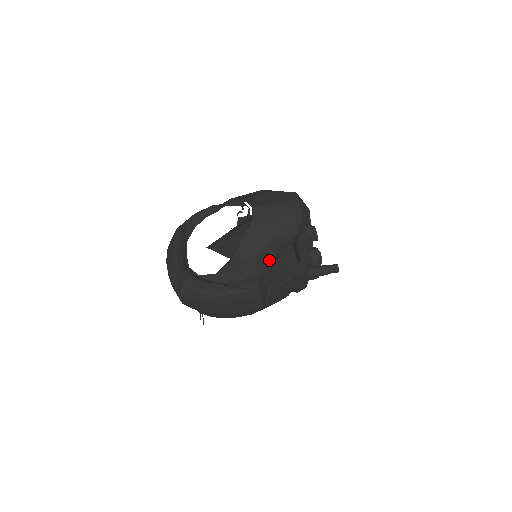
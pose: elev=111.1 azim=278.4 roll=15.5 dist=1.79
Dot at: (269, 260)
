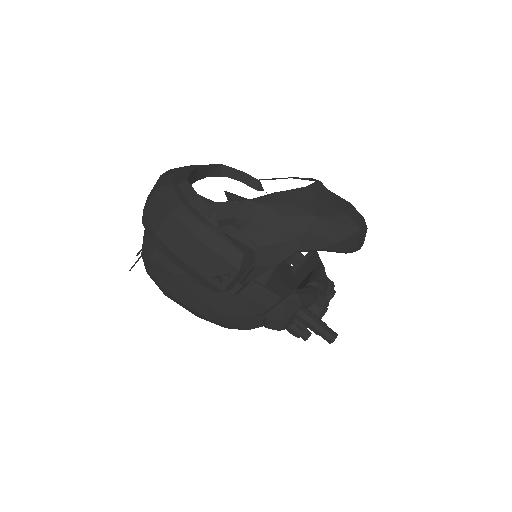
Dot at: (287, 238)
